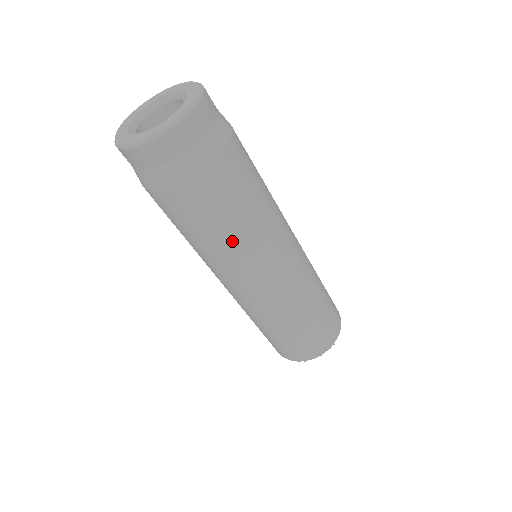
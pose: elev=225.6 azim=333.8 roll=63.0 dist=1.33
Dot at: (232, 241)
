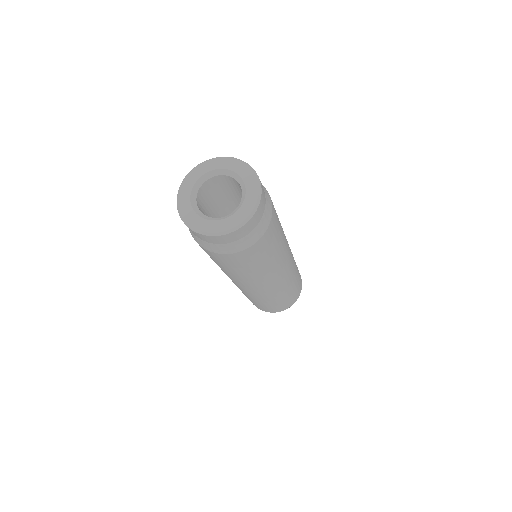
Dot at: (274, 259)
